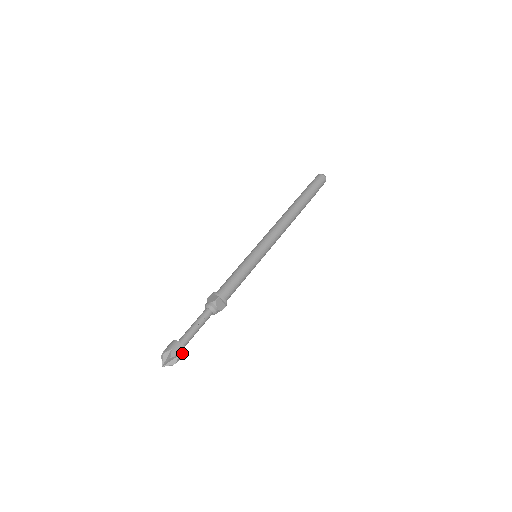
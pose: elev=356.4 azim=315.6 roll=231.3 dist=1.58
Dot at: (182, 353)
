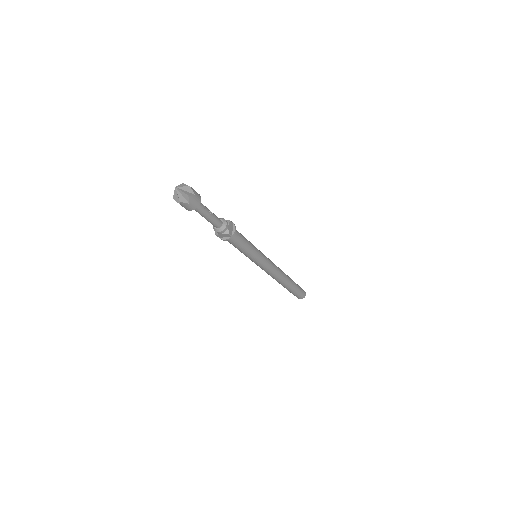
Dot at: (197, 199)
